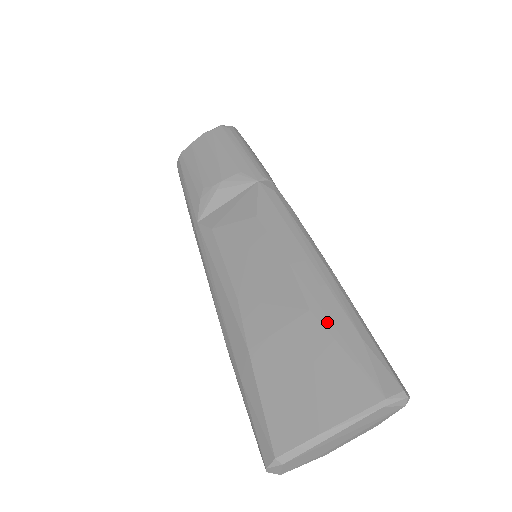
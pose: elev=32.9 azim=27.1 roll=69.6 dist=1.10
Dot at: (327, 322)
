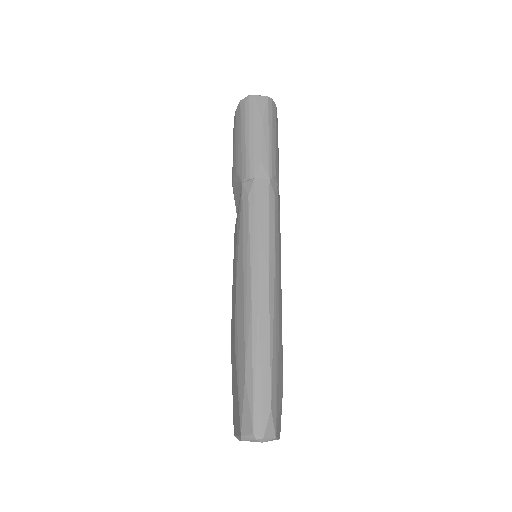
Dot at: (237, 355)
